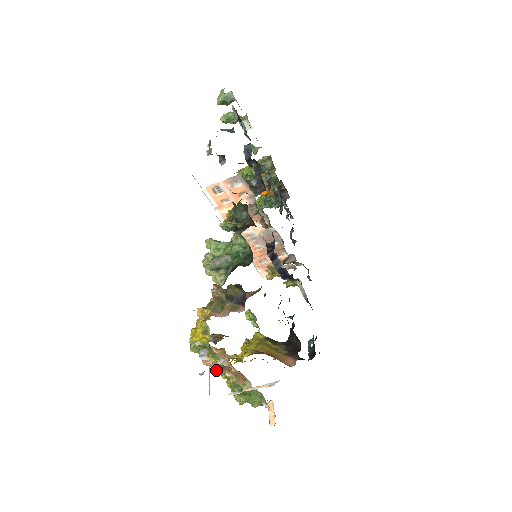
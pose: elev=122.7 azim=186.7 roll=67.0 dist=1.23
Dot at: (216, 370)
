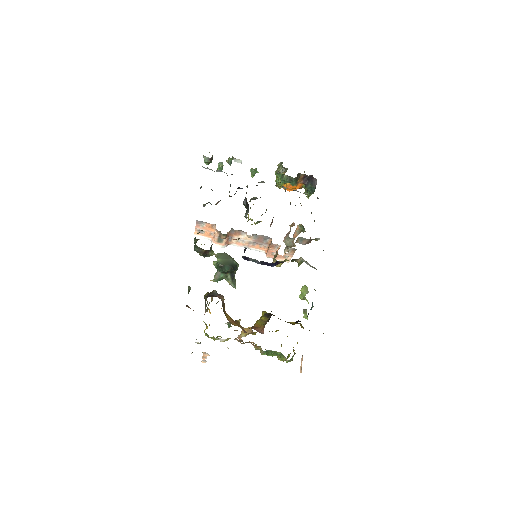
Dot at: (251, 342)
